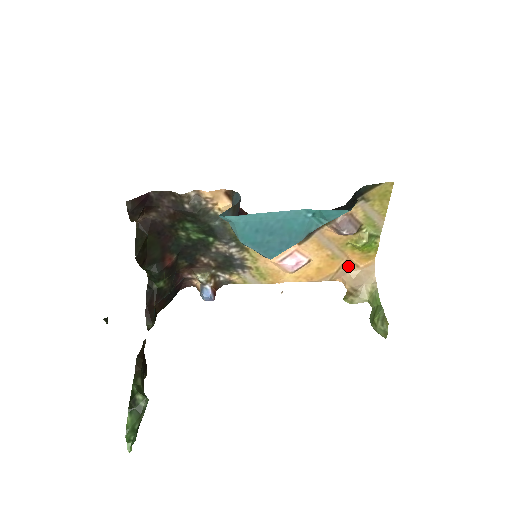
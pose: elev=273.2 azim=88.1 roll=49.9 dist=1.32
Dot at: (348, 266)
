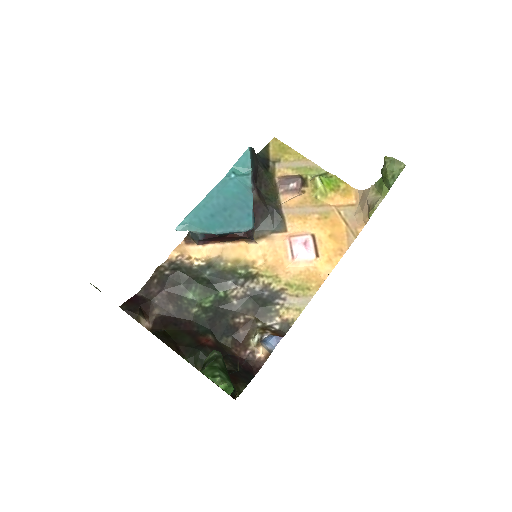
Dot at: (346, 212)
